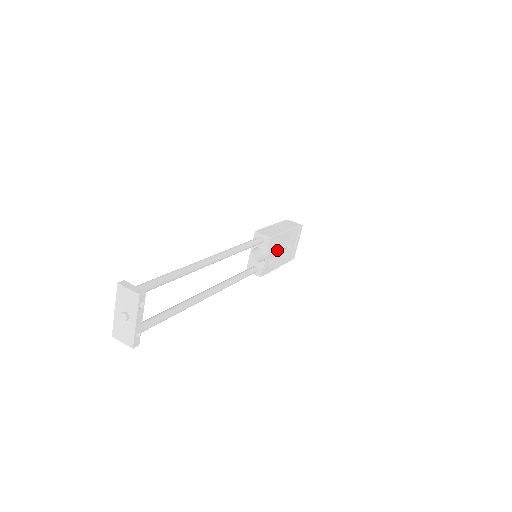
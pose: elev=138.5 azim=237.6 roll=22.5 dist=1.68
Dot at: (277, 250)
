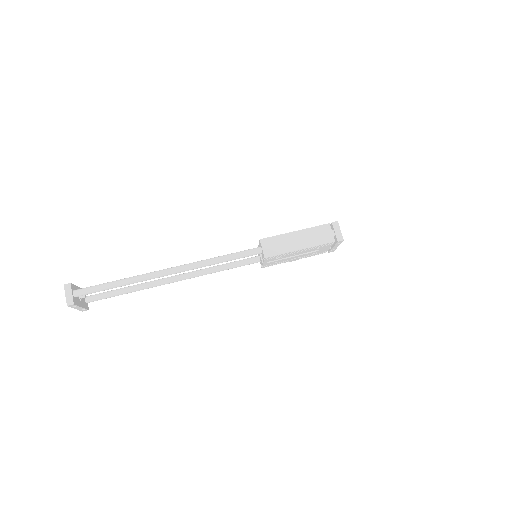
Dot at: occluded
